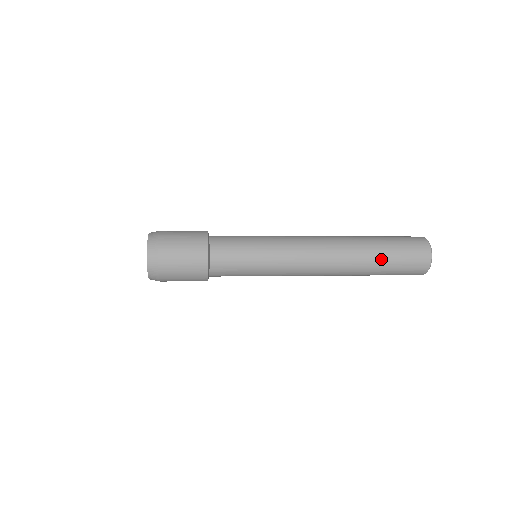
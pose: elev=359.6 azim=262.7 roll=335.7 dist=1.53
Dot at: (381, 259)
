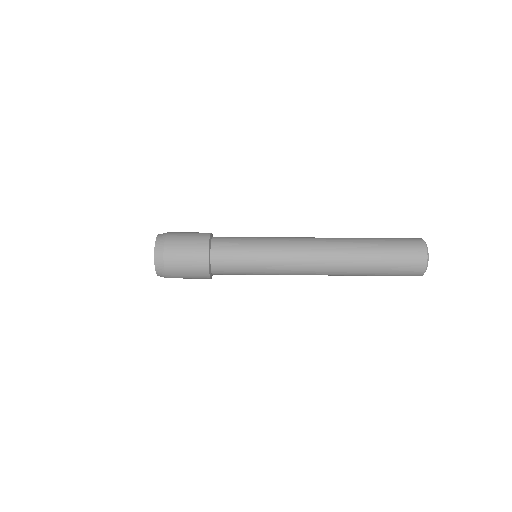
Dot at: (375, 253)
